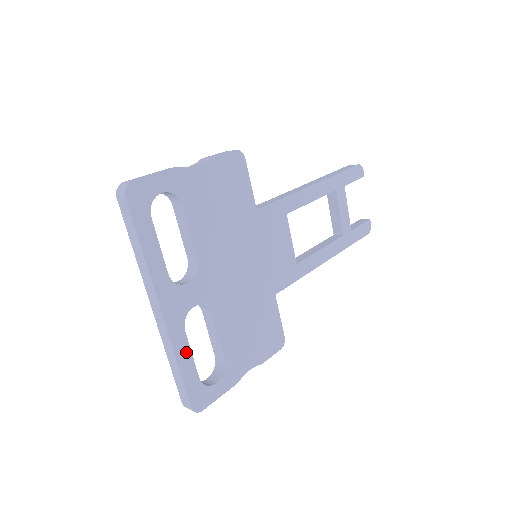
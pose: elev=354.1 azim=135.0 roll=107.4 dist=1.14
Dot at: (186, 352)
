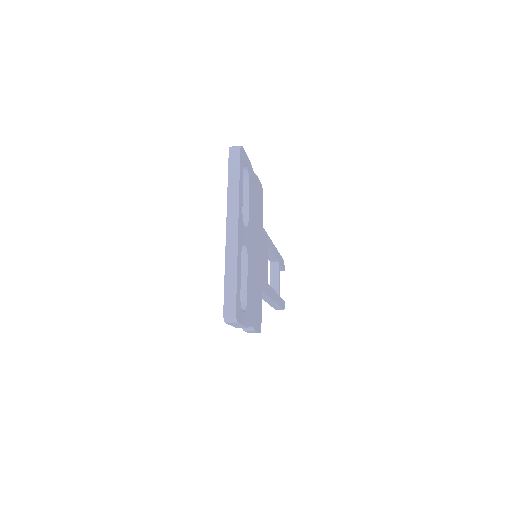
Dot at: (240, 268)
